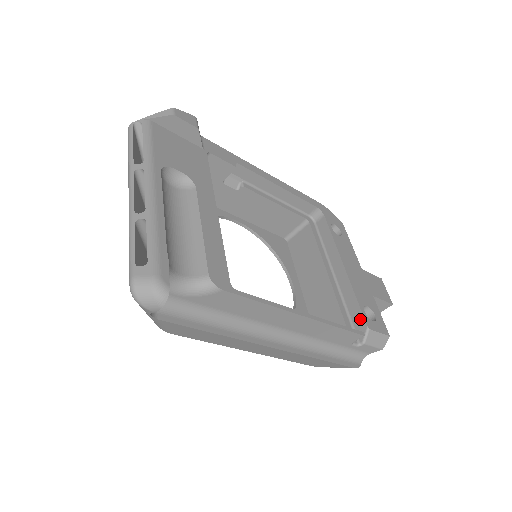
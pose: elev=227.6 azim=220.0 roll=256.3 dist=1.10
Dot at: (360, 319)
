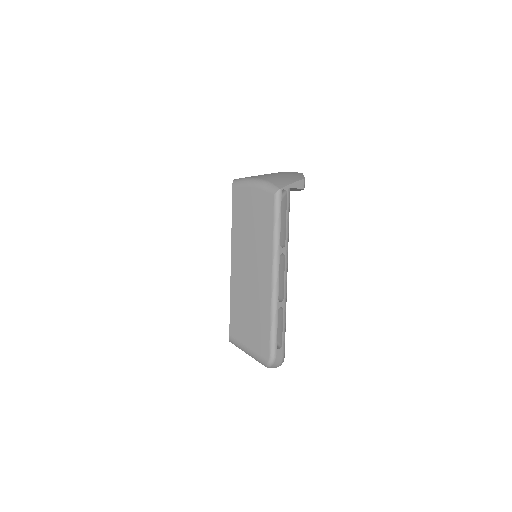
Dot at: occluded
